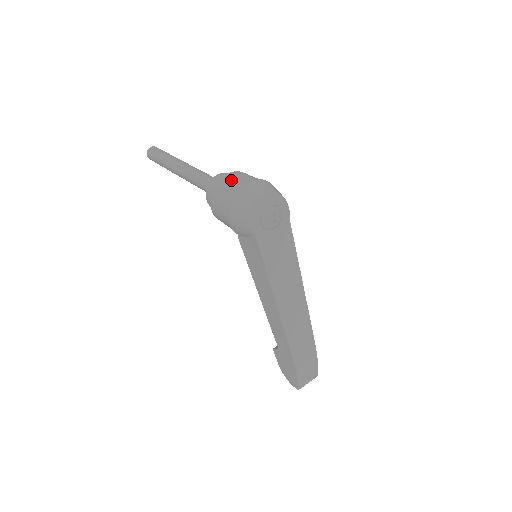
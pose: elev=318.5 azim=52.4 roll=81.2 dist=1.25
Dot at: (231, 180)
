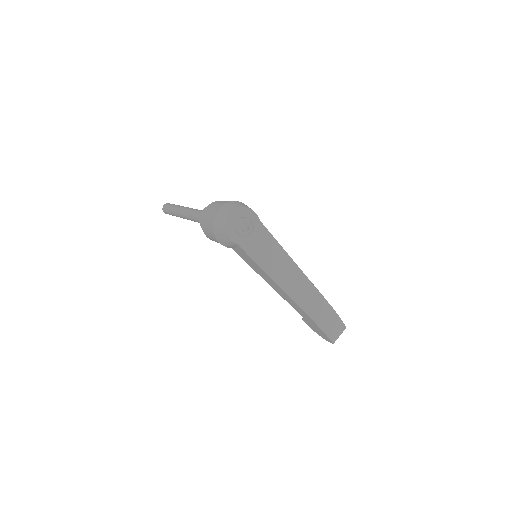
Dot at: (209, 212)
